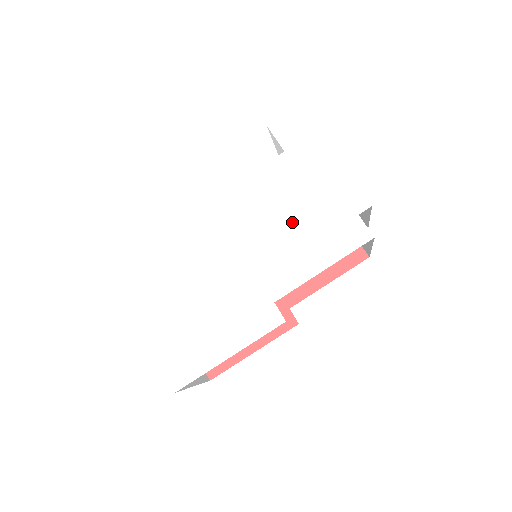
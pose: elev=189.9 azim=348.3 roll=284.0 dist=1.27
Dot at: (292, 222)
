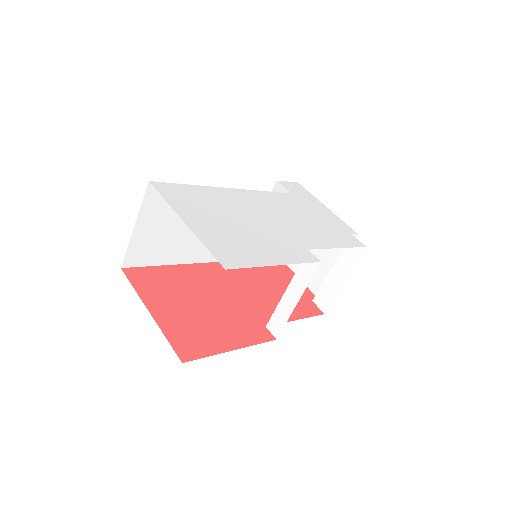
Dot at: (308, 220)
